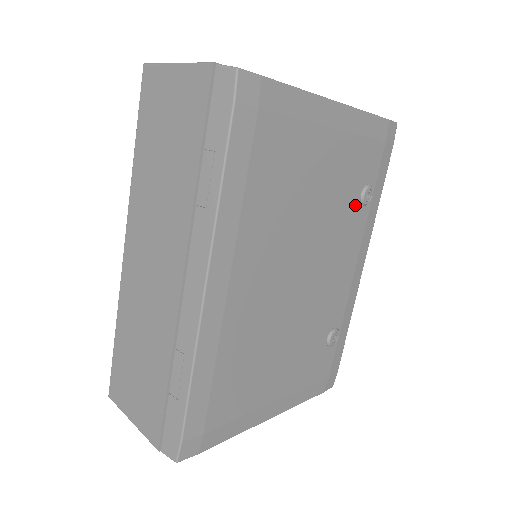
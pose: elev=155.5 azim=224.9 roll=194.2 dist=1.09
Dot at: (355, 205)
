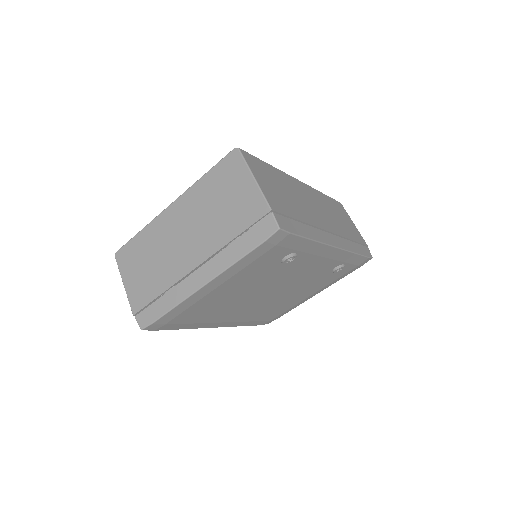
Dot at: (284, 264)
